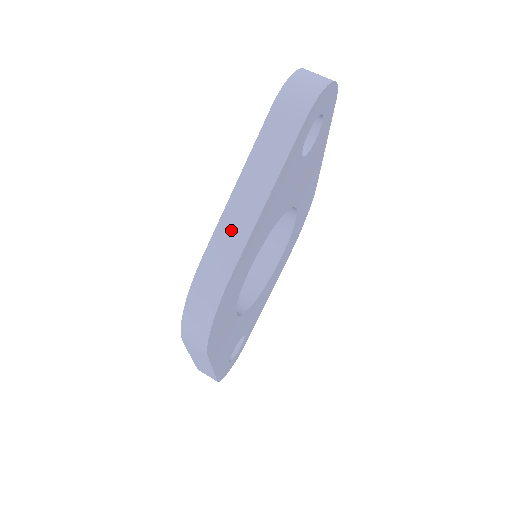
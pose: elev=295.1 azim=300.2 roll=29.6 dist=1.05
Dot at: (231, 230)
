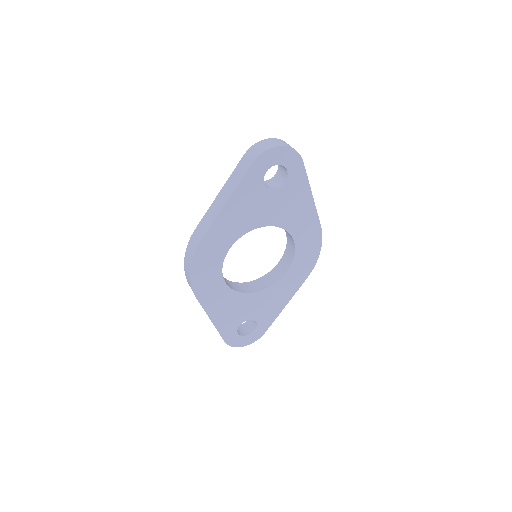
Dot at: (209, 216)
